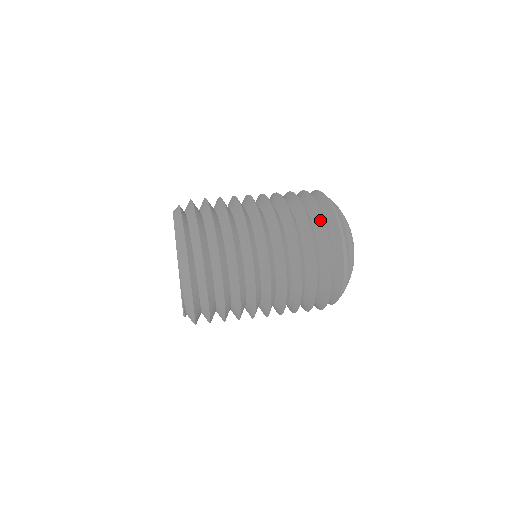
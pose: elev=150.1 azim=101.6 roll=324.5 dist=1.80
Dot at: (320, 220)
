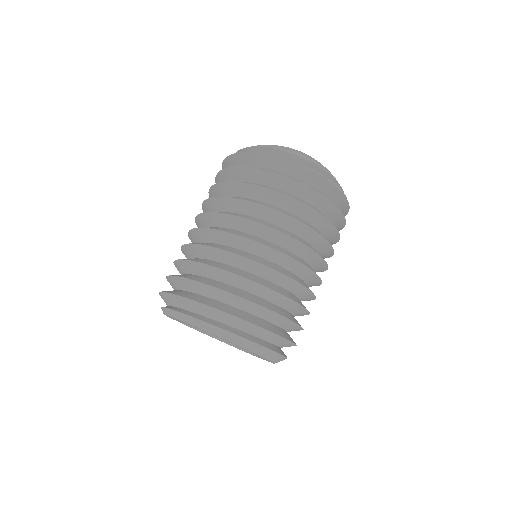
Dot at: (342, 224)
